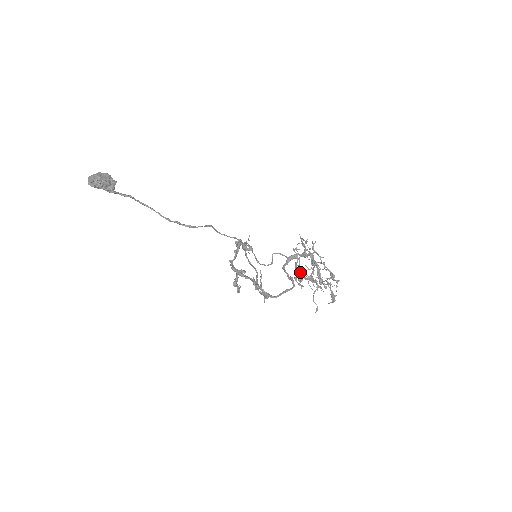
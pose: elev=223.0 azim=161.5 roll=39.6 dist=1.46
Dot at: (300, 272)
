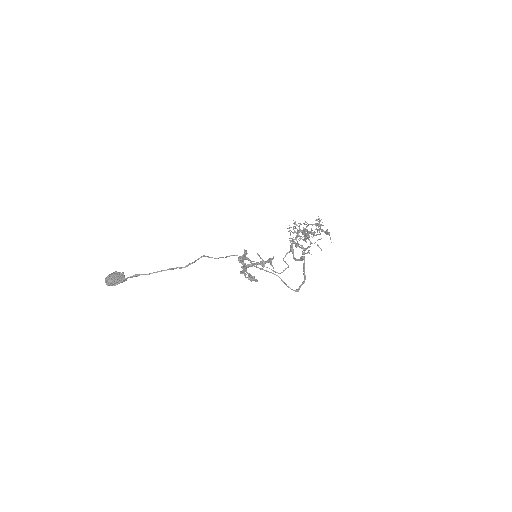
Dot at: (303, 248)
